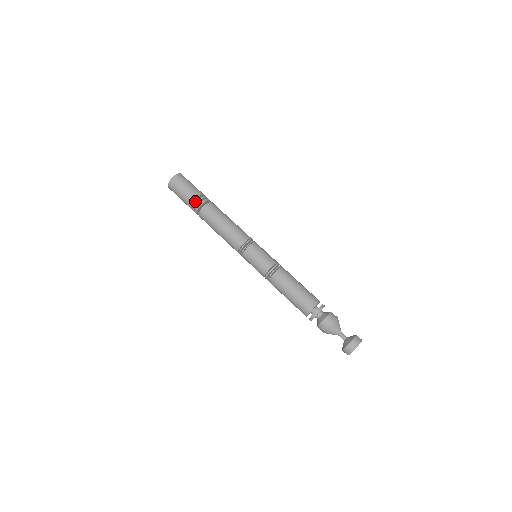
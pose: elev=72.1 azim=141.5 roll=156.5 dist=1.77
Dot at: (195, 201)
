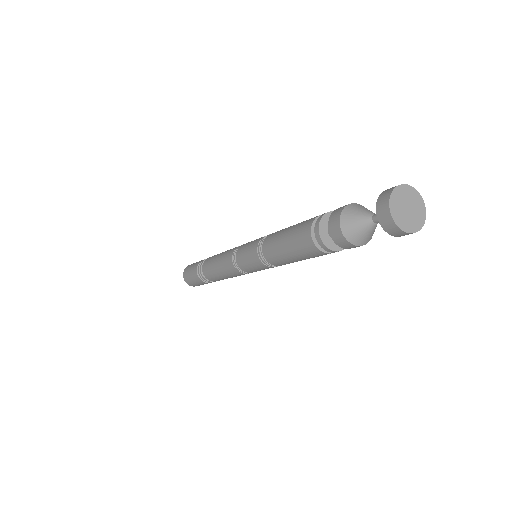
Dot at: occluded
